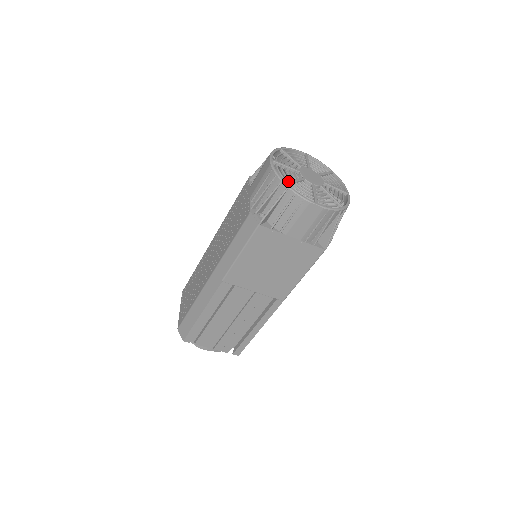
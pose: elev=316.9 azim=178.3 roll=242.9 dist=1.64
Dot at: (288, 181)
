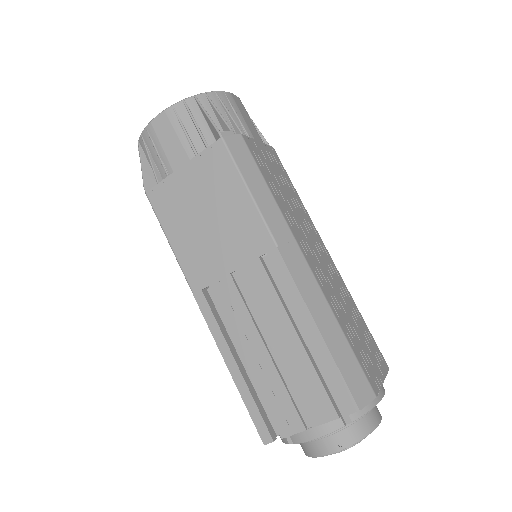
Dot at: occluded
